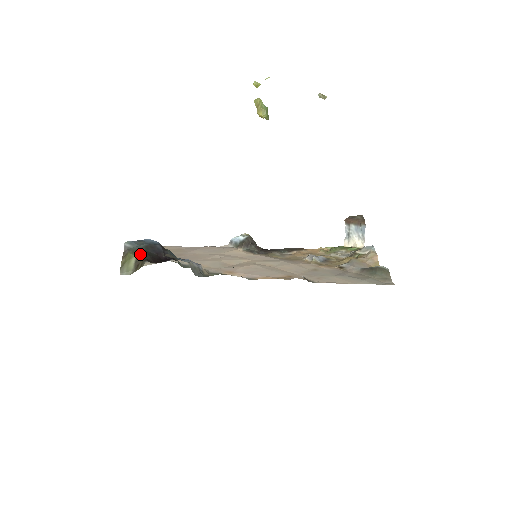
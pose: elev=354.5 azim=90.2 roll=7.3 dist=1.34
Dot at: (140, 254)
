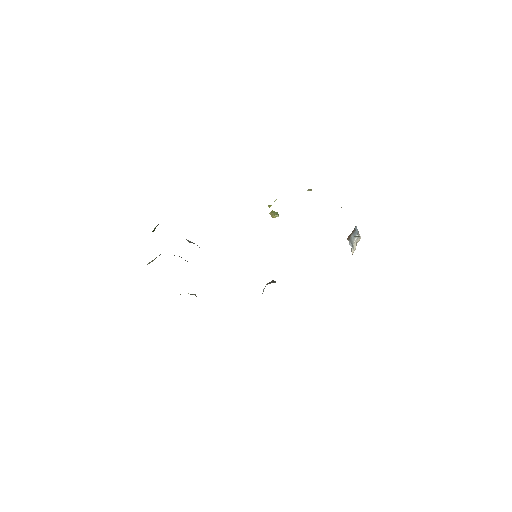
Dot at: occluded
